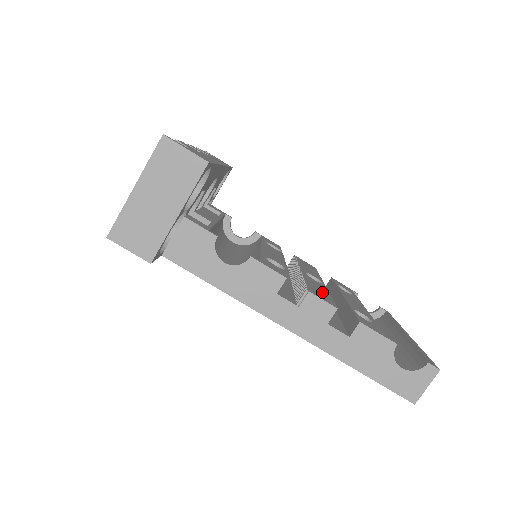
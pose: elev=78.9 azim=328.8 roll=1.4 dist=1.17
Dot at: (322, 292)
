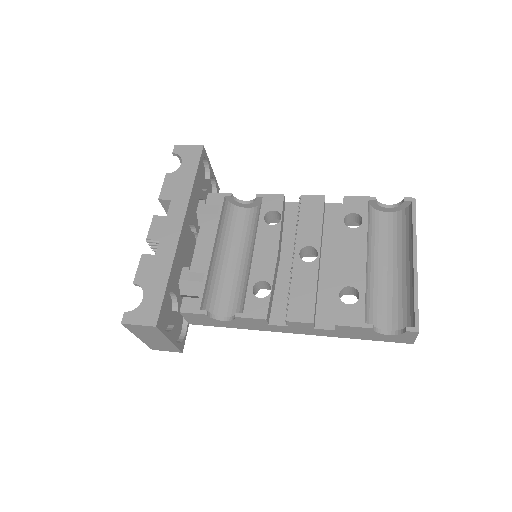
Dot at: (306, 295)
